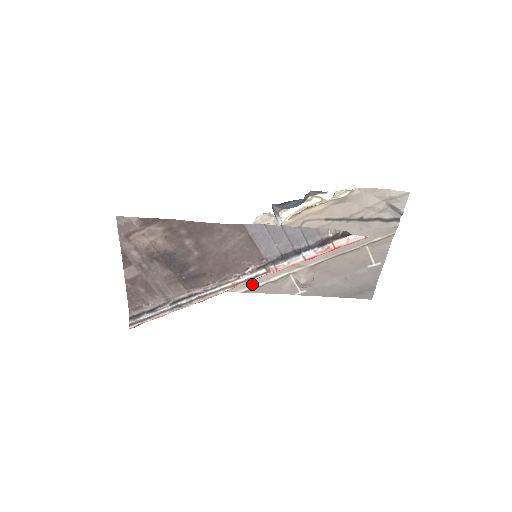
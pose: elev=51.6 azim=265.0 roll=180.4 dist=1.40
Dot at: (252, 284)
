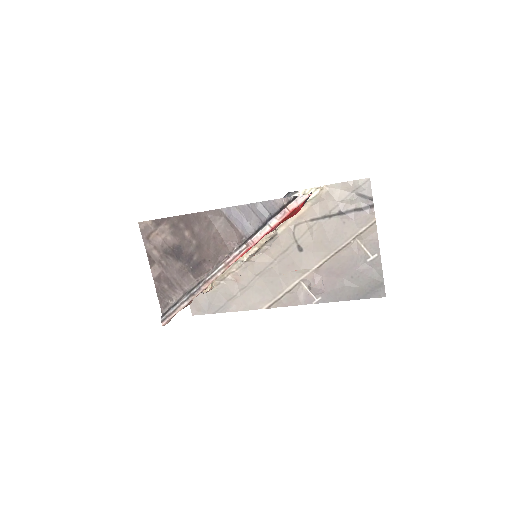
Dot at: (272, 298)
